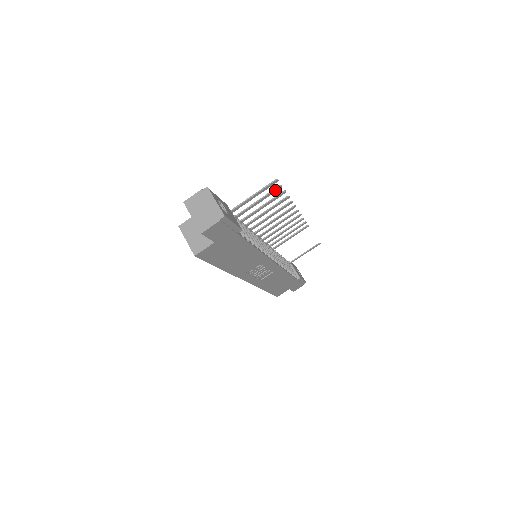
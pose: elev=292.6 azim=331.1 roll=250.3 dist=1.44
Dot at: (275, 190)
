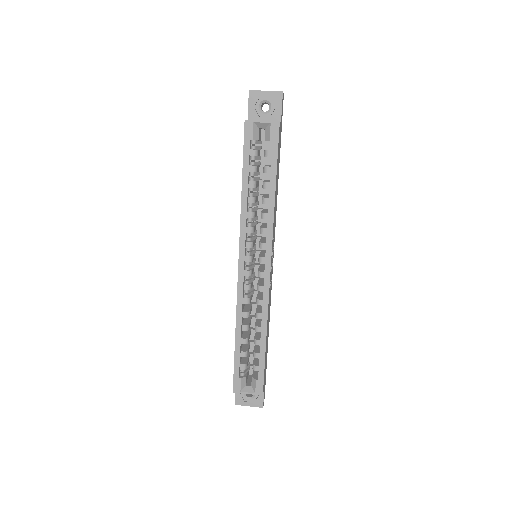
Dot at: occluded
